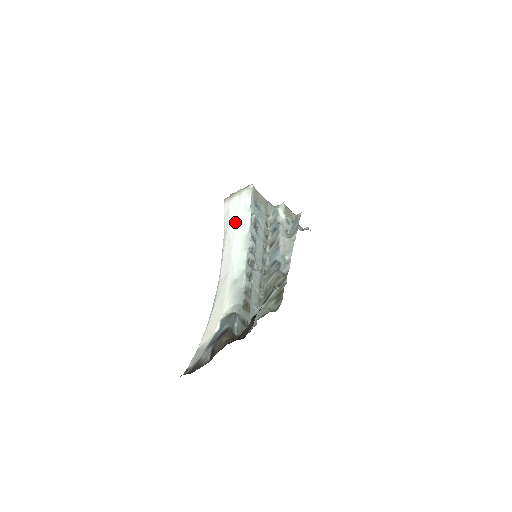
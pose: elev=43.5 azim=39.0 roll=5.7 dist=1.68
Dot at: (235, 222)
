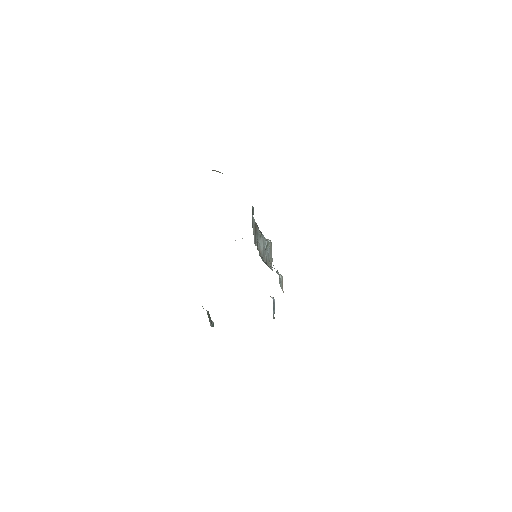
Dot at: occluded
